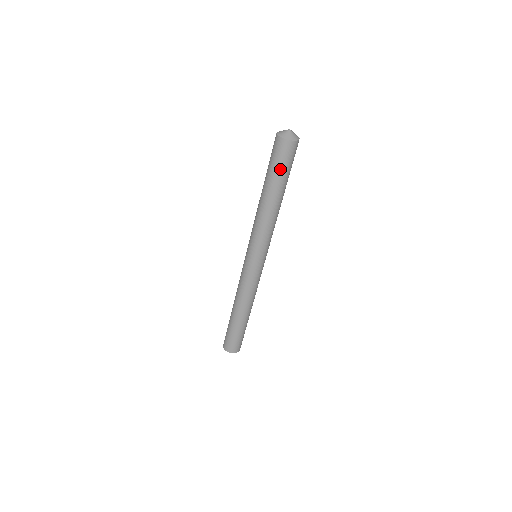
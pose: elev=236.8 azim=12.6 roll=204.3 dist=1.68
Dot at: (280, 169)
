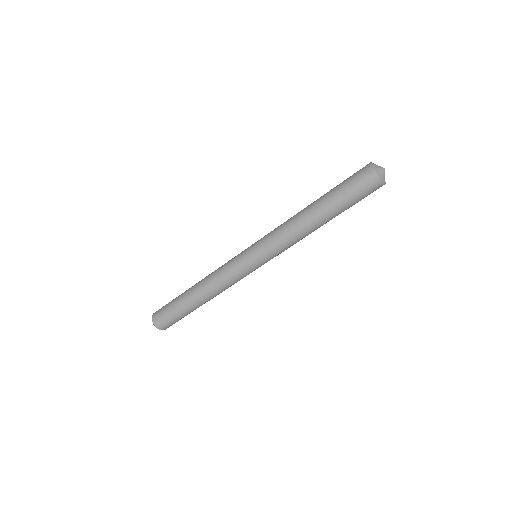
Dot at: (351, 198)
